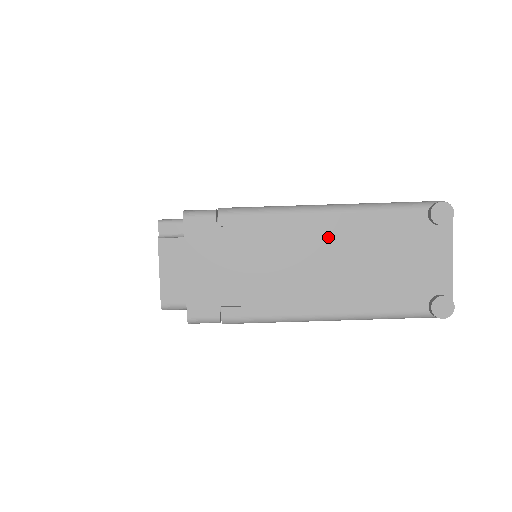
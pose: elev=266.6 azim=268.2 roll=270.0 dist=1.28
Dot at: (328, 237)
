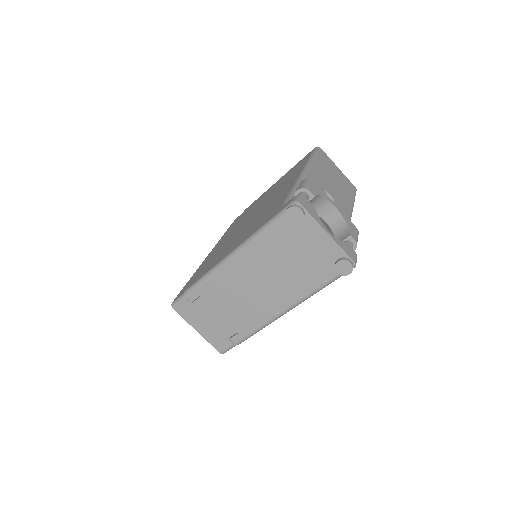
Dot at: (247, 271)
